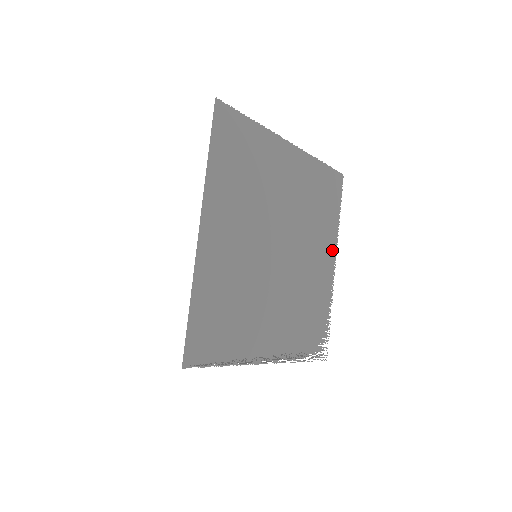
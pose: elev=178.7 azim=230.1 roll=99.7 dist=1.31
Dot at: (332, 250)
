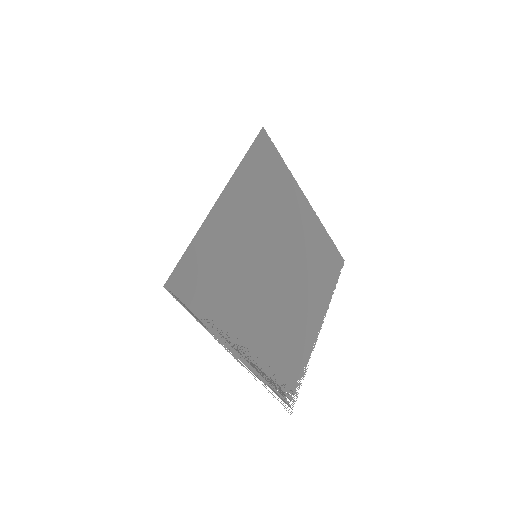
Dot at: (321, 313)
